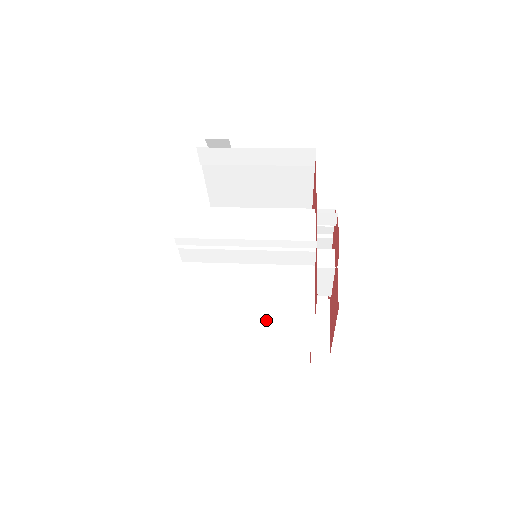
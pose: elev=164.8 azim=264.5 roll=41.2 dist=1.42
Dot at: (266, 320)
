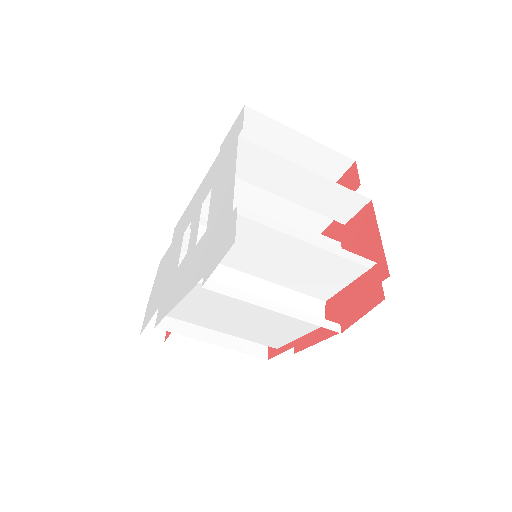
Dot at: (297, 269)
